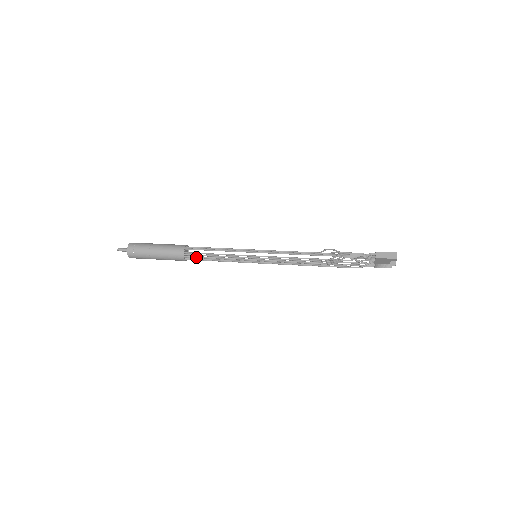
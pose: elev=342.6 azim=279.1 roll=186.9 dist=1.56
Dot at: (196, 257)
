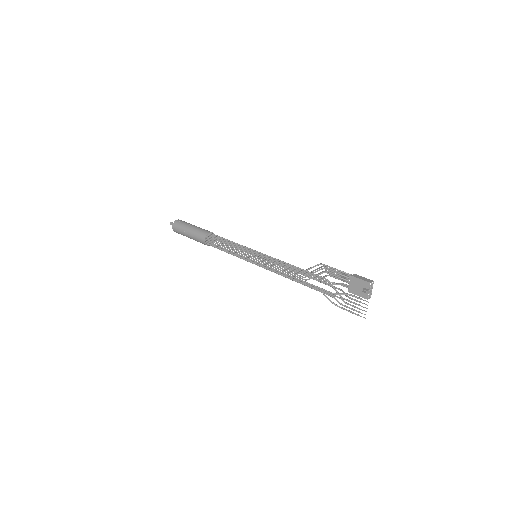
Dot at: (214, 239)
